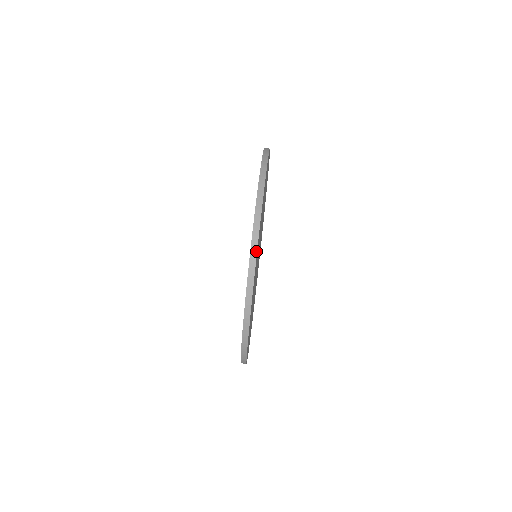
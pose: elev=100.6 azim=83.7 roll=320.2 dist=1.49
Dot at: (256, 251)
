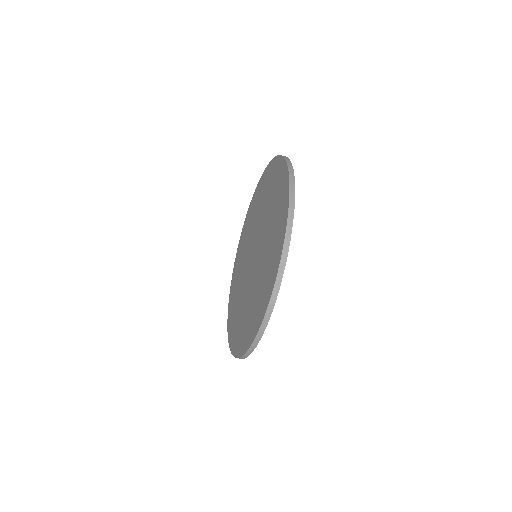
Dot at: occluded
